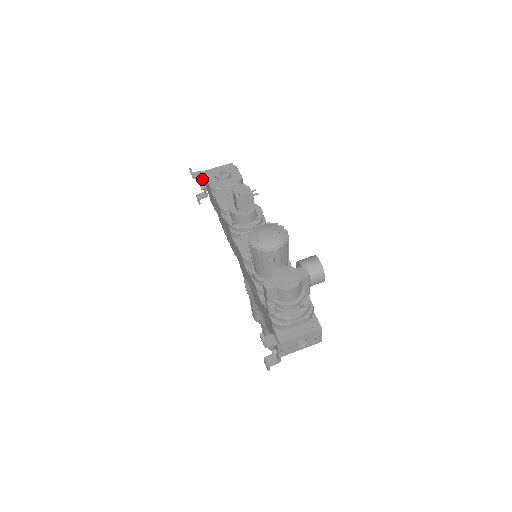
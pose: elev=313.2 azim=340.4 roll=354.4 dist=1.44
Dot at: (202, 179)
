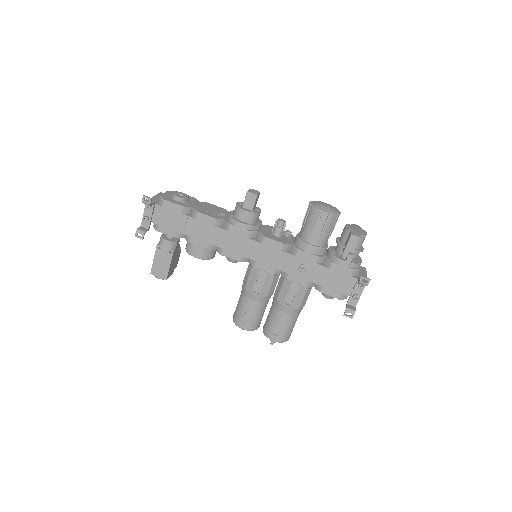
Dot at: (152, 207)
